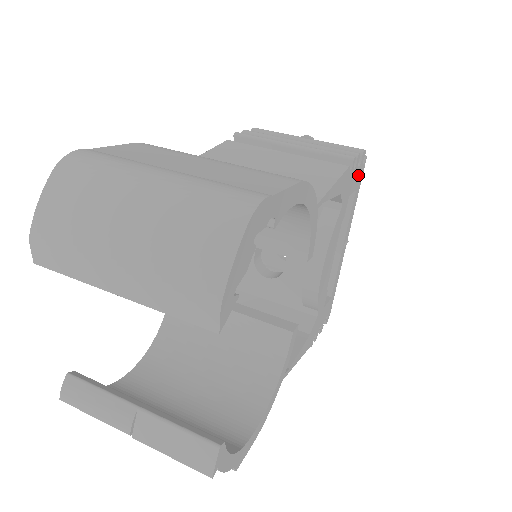
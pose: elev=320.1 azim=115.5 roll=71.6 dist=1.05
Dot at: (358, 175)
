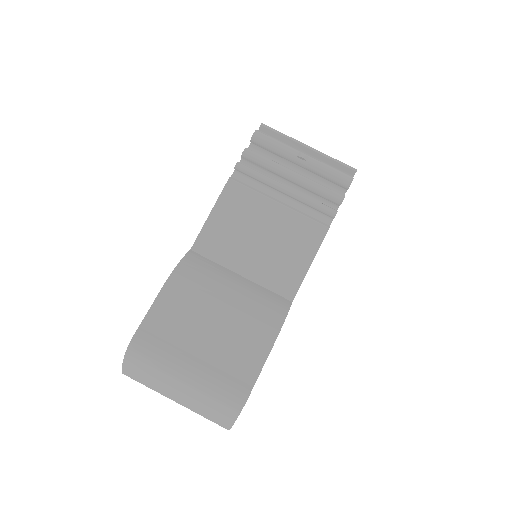
Dot at: occluded
